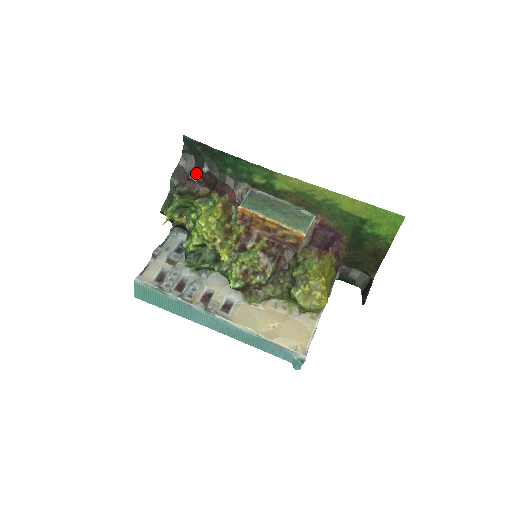
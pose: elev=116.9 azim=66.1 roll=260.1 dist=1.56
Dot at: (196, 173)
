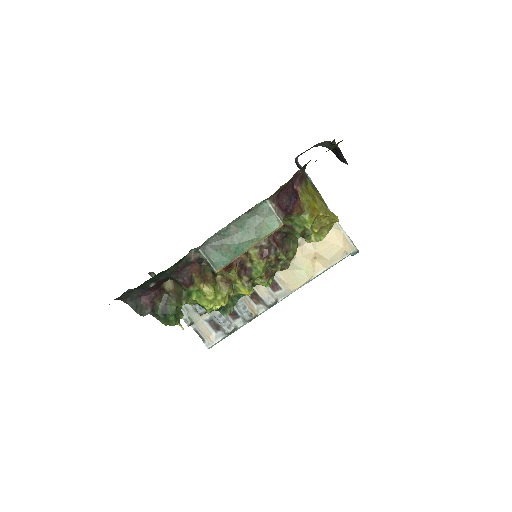
Dot at: (147, 290)
